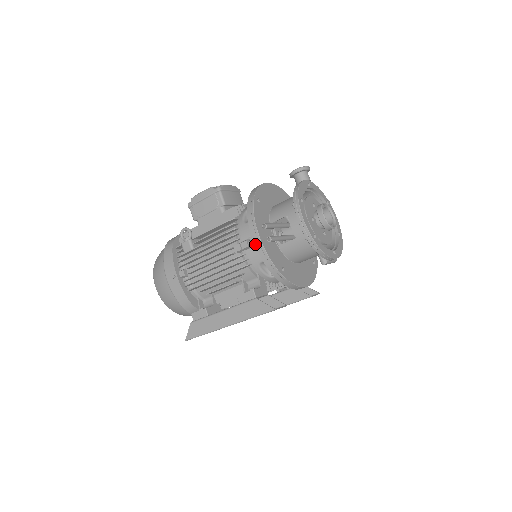
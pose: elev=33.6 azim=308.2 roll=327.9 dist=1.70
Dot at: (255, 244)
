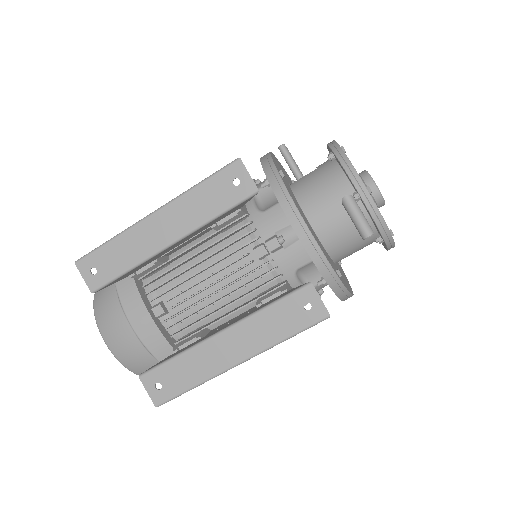
Dot at: occluded
